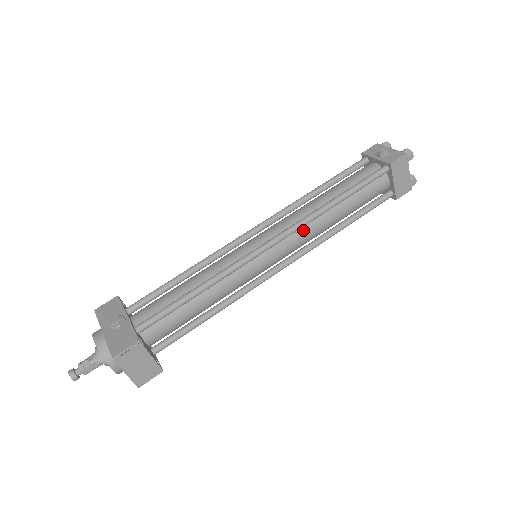
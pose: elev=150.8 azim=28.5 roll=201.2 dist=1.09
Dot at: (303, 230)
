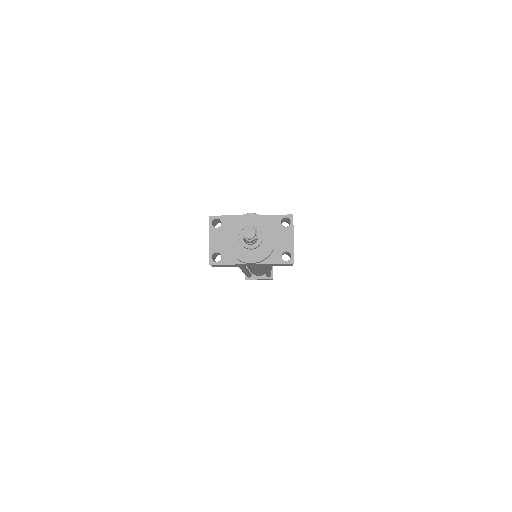
Dot at: occluded
